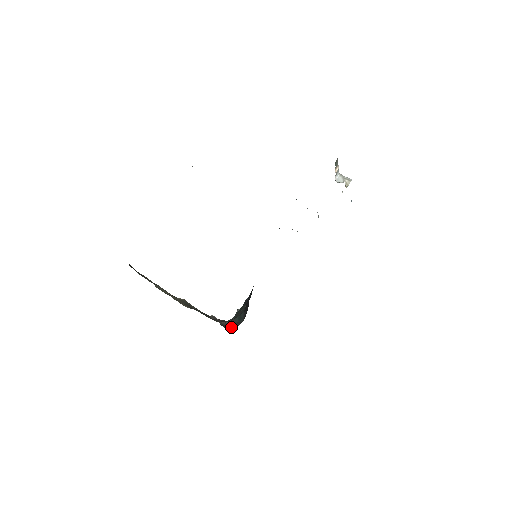
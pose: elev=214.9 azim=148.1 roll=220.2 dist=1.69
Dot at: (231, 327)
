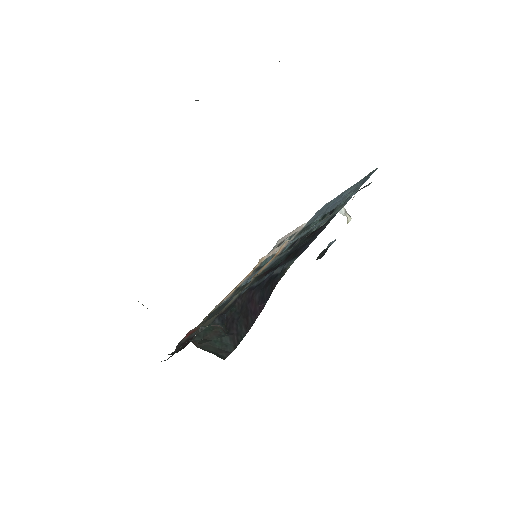
Dot at: (218, 355)
